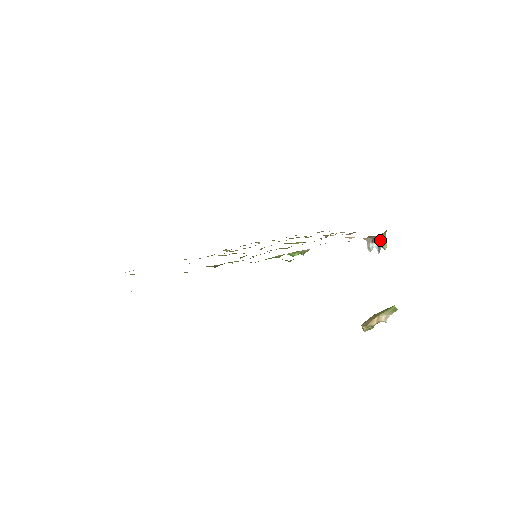
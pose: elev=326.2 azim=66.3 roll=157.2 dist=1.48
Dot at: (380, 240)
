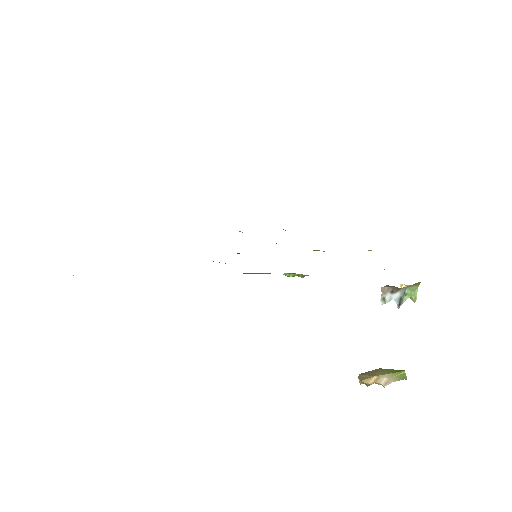
Dot at: (406, 292)
